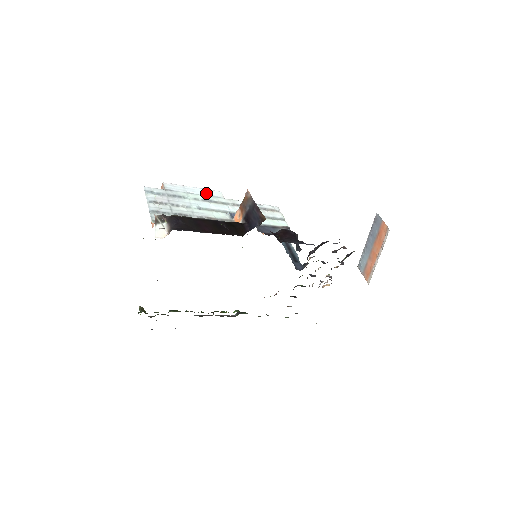
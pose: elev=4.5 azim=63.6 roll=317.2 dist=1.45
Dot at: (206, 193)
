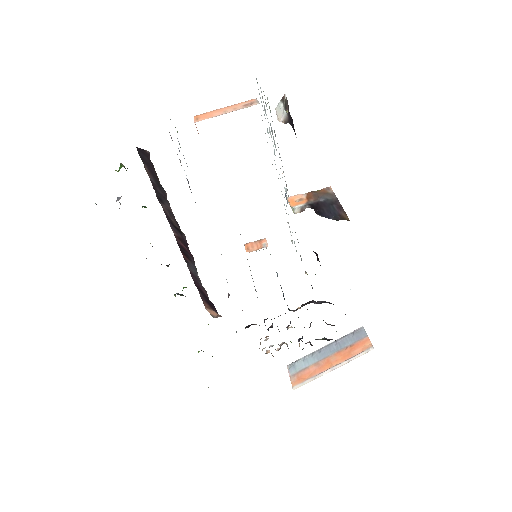
Dot at: occluded
